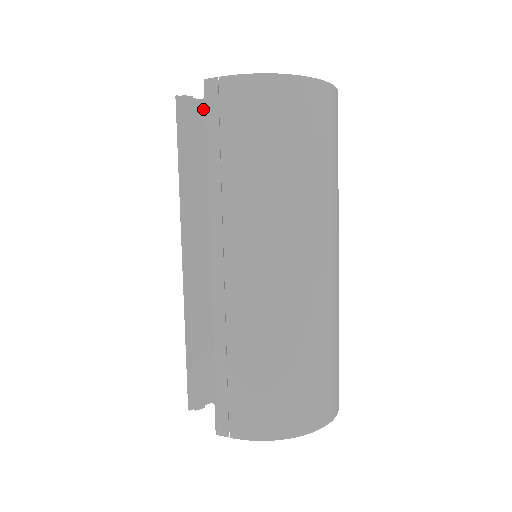
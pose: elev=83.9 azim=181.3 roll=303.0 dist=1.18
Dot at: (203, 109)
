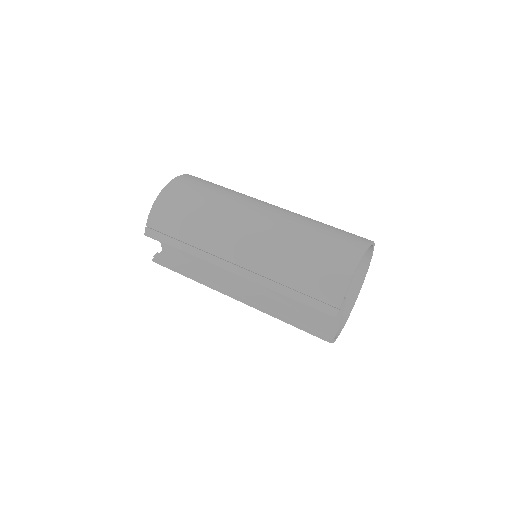
Dot at: (167, 251)
